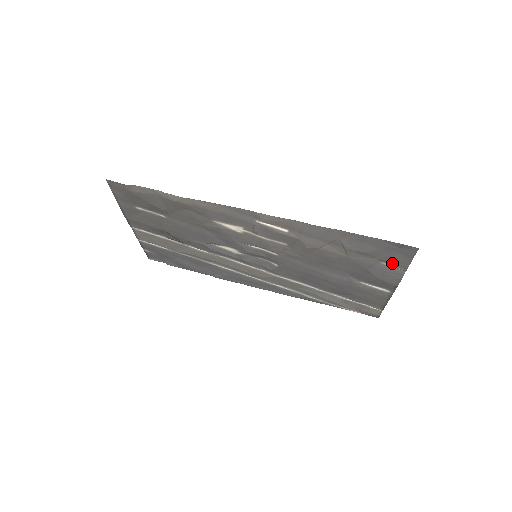
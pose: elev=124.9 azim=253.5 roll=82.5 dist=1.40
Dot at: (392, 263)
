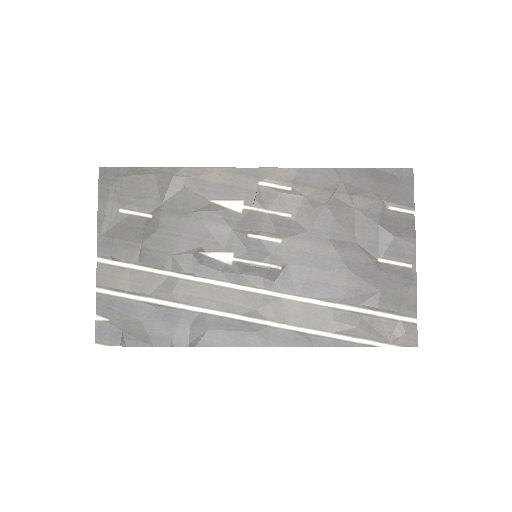
Dot at: (398, 203)
